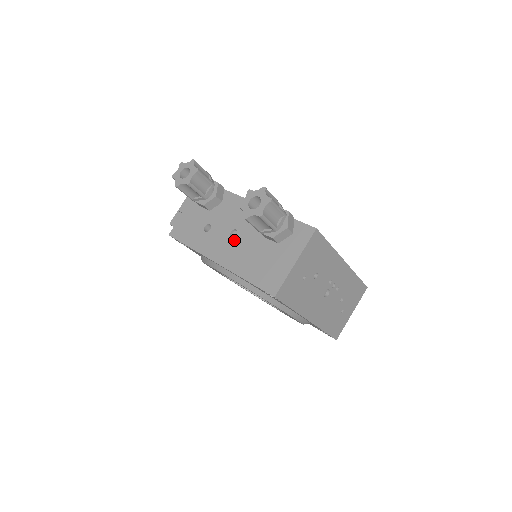
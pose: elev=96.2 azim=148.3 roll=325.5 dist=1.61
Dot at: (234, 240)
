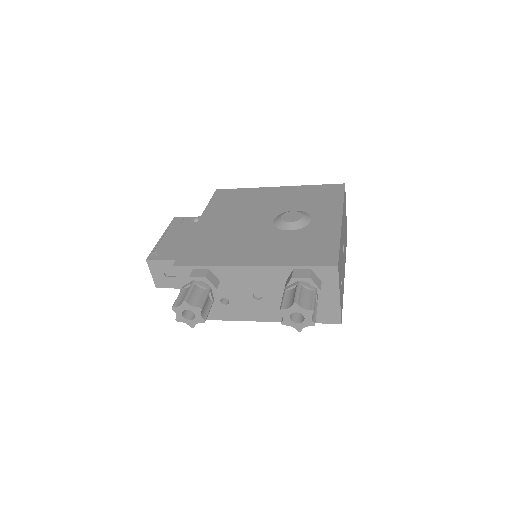
Dot at: (263, 301)
